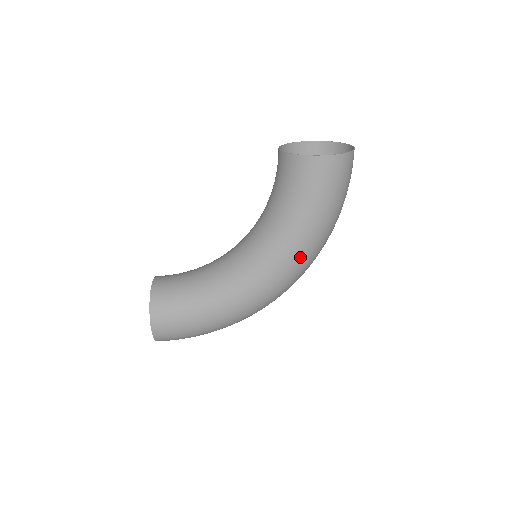
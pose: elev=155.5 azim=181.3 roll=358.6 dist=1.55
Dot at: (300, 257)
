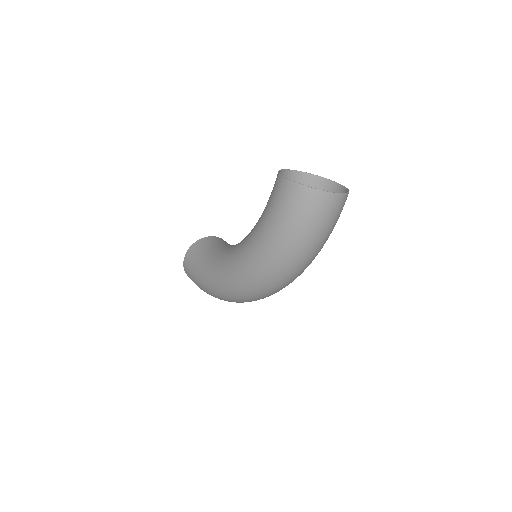
Dot at: (252, 263)
